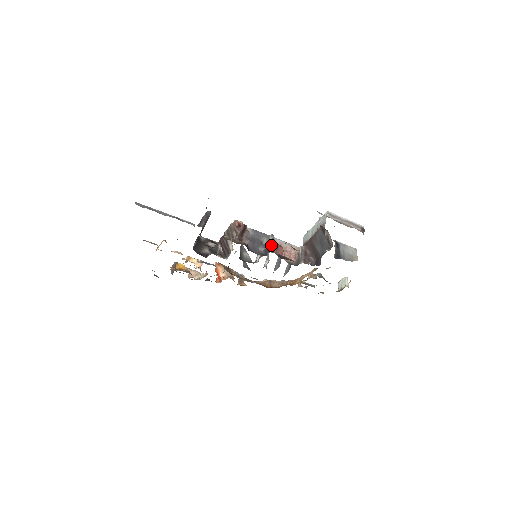
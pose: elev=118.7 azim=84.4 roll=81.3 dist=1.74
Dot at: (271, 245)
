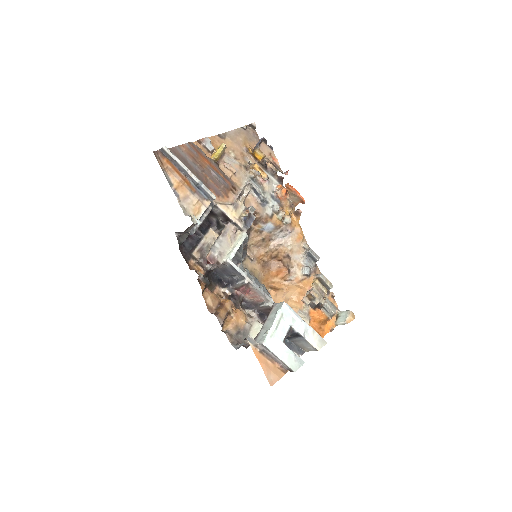
Dot at: (236, 285)
